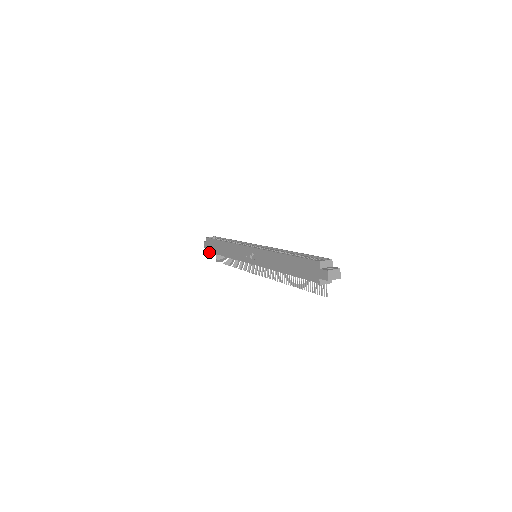
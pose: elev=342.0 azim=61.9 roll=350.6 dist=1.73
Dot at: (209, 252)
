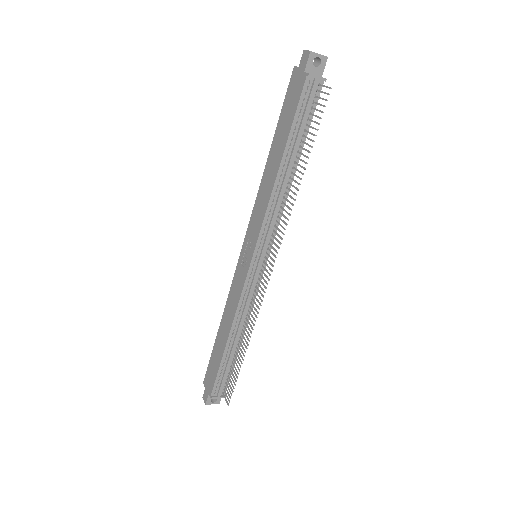
Dot at: (212, 396)
